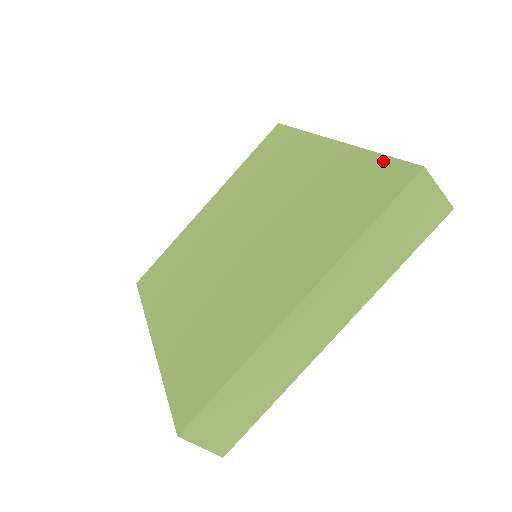
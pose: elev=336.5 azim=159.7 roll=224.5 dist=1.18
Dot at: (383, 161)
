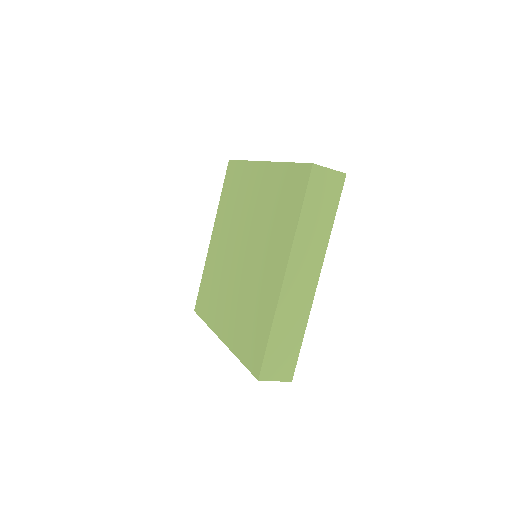
Dot at: (293, 167)
